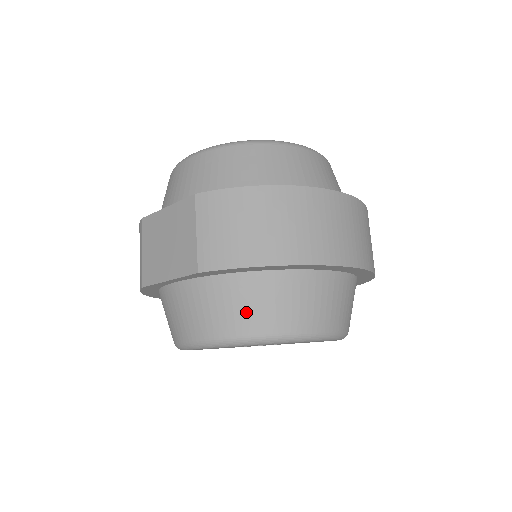
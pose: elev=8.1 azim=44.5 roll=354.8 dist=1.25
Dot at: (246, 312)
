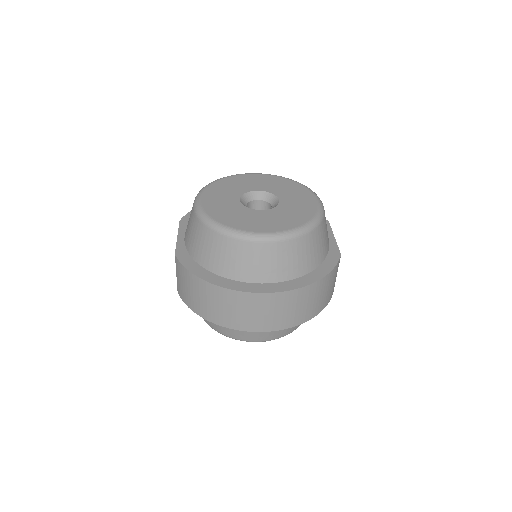
Dot at: occluded
